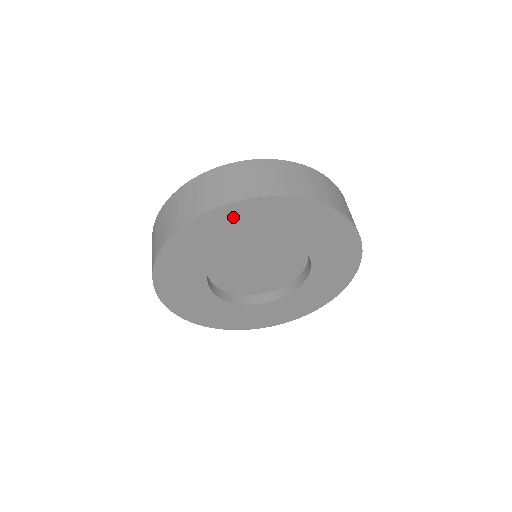
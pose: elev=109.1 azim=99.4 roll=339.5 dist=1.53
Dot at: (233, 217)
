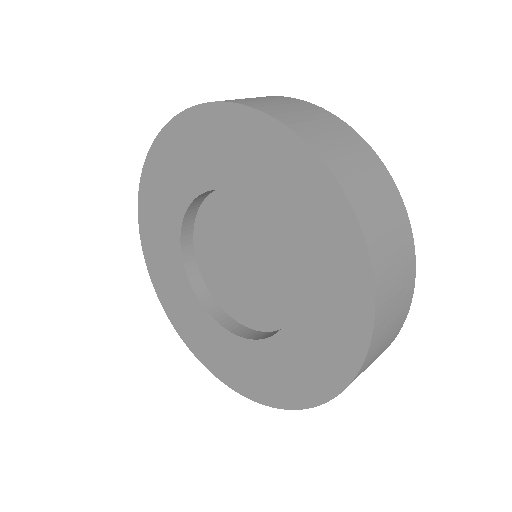
Dot at: (221, 131)
